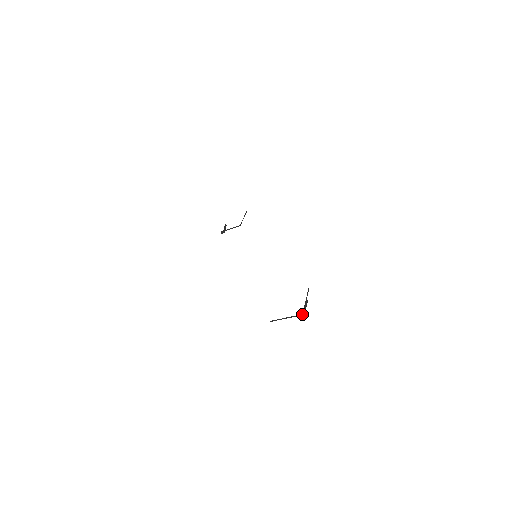
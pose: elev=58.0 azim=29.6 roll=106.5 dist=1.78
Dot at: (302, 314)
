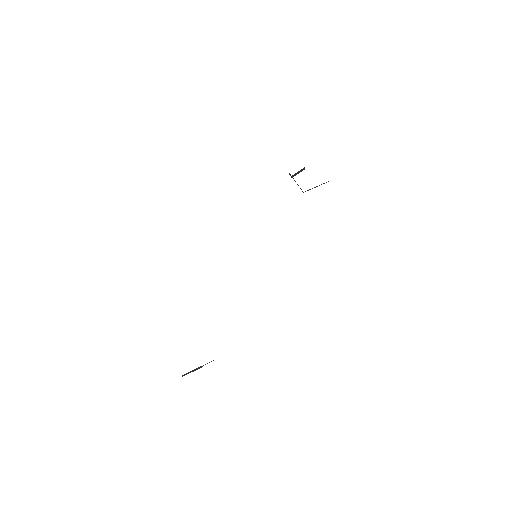
Dot at: (182, 375)
